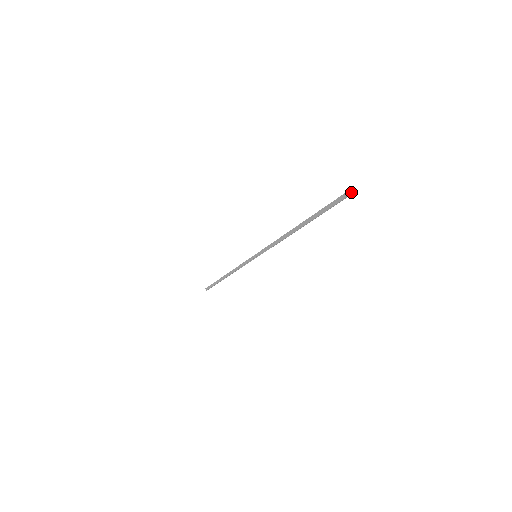
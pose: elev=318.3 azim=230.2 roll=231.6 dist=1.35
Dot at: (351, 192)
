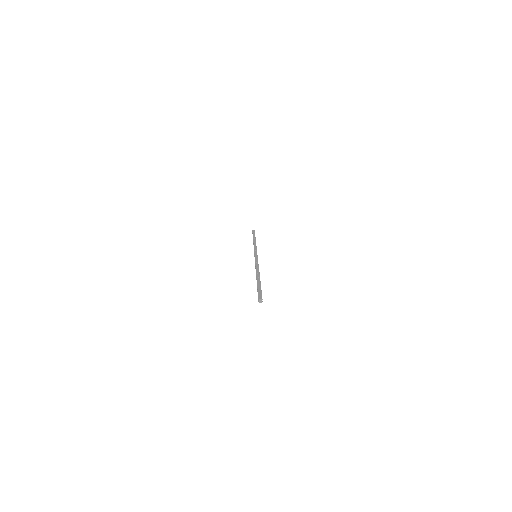
Dot at: (259, 301)
